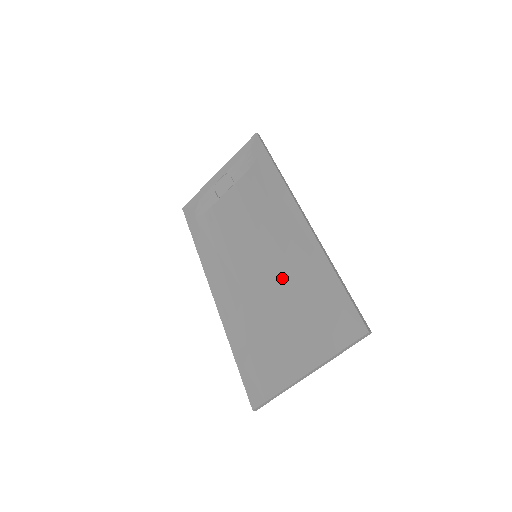
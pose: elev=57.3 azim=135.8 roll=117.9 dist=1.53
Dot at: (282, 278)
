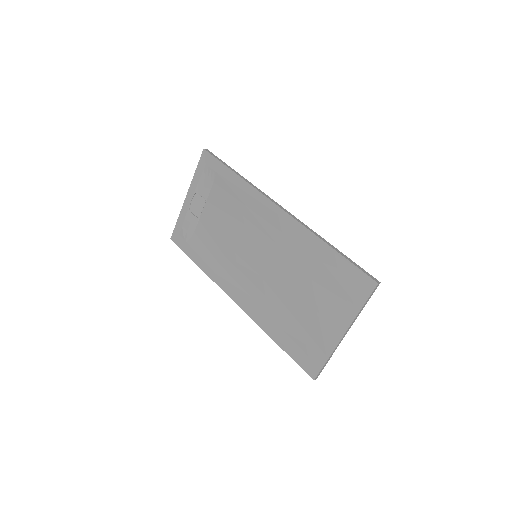
Dot at: (287, 266)
